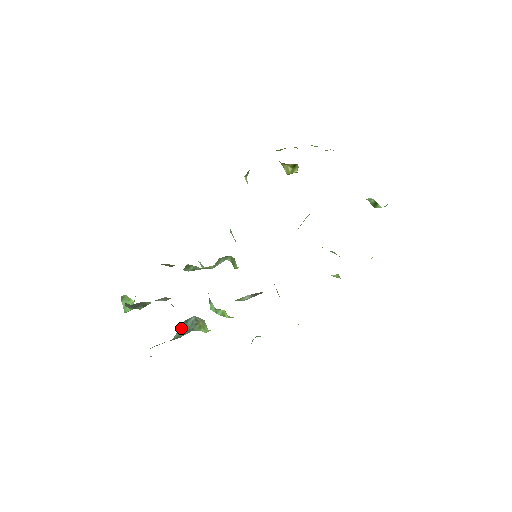
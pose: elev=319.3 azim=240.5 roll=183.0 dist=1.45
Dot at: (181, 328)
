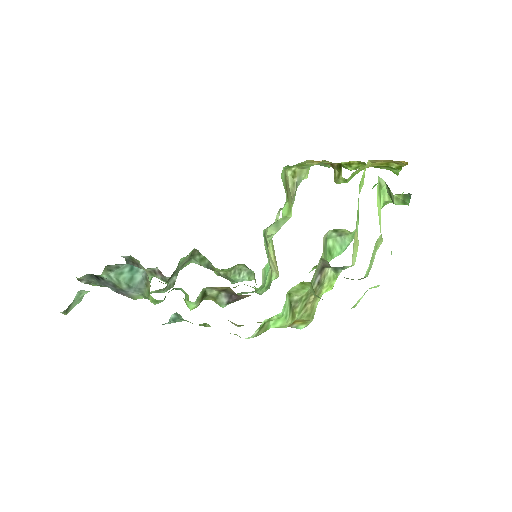
Dot at: (123, 272)
